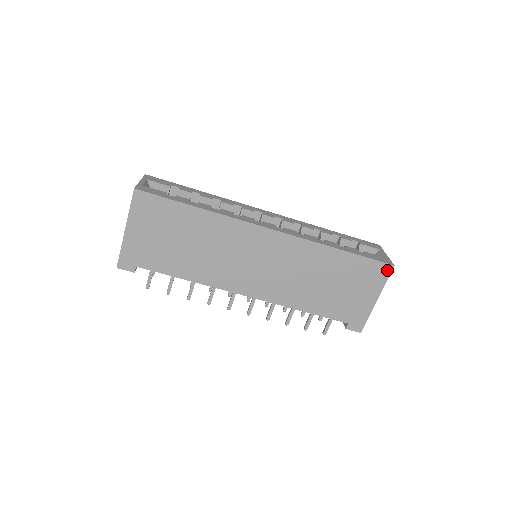
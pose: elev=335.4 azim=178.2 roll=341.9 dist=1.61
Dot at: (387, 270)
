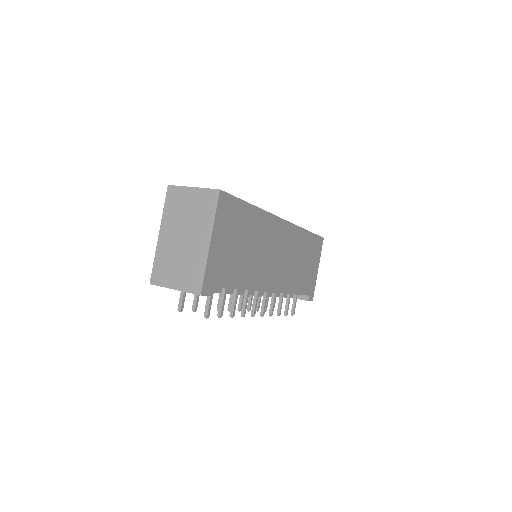
Dot at: (322, 243)
